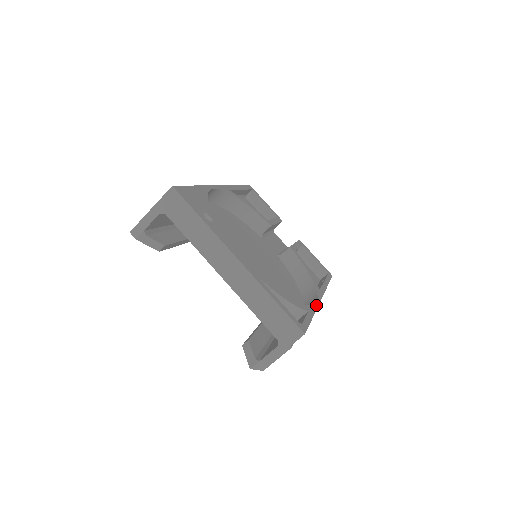
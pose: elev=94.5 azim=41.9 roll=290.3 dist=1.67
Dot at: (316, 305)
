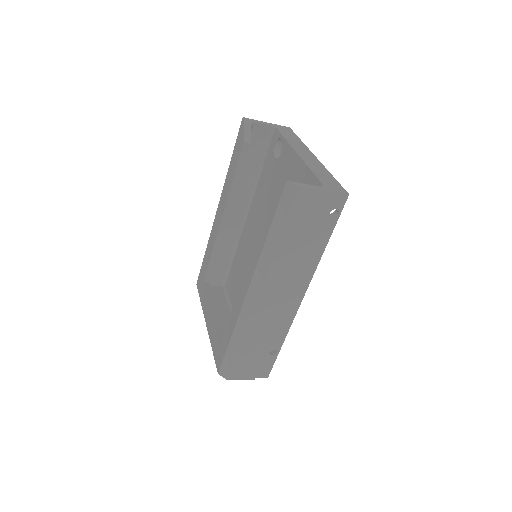
Dot at: (315, 268)
